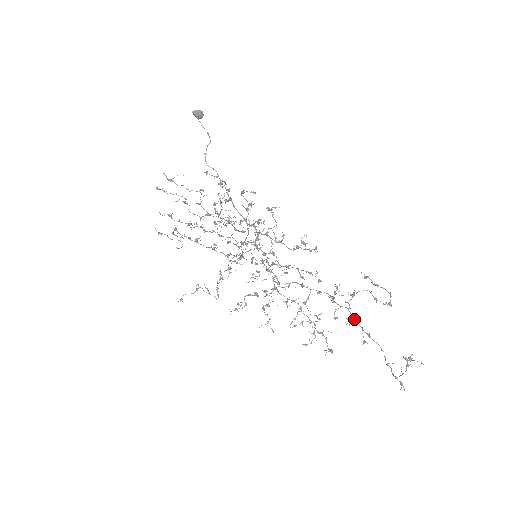
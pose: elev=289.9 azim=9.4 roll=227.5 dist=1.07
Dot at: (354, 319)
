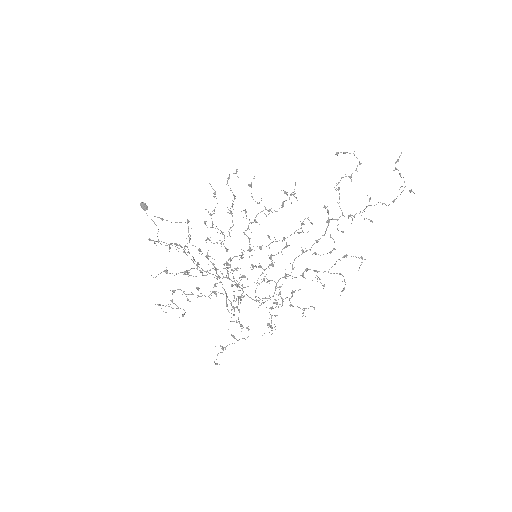
Dot at: (352, 218)
